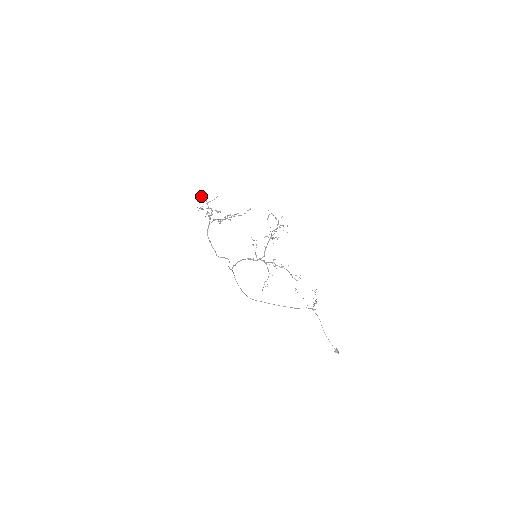
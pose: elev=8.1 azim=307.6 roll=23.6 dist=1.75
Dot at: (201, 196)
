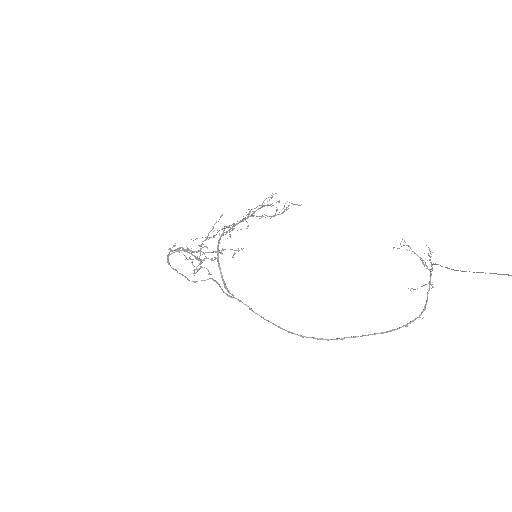
Dot at: (179, 252)
